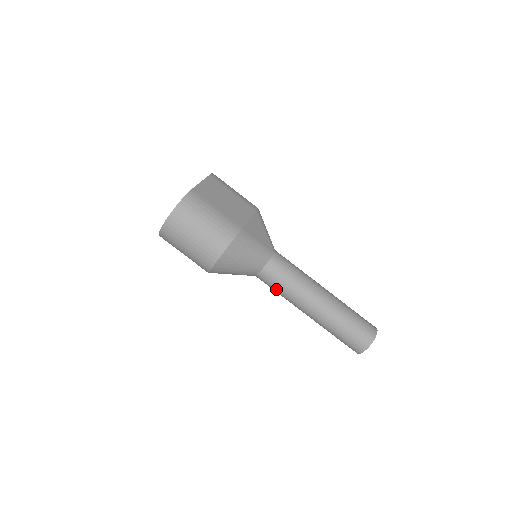
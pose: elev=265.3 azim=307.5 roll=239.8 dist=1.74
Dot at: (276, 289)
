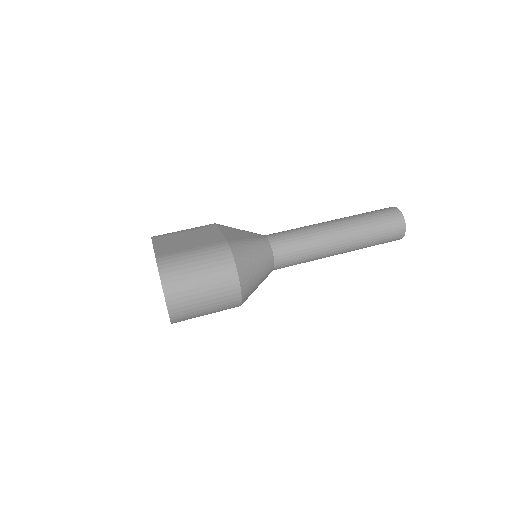
Dot at: (299, 260)
